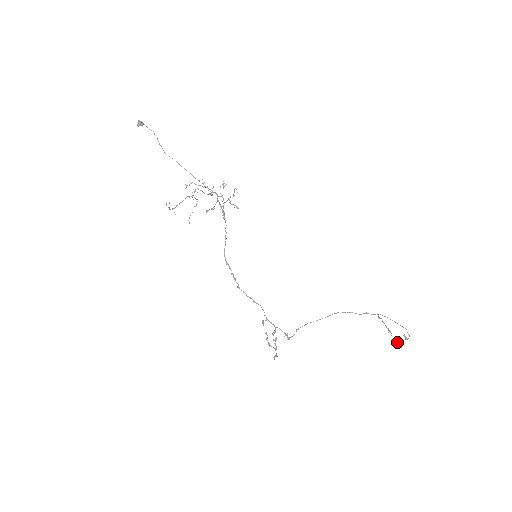
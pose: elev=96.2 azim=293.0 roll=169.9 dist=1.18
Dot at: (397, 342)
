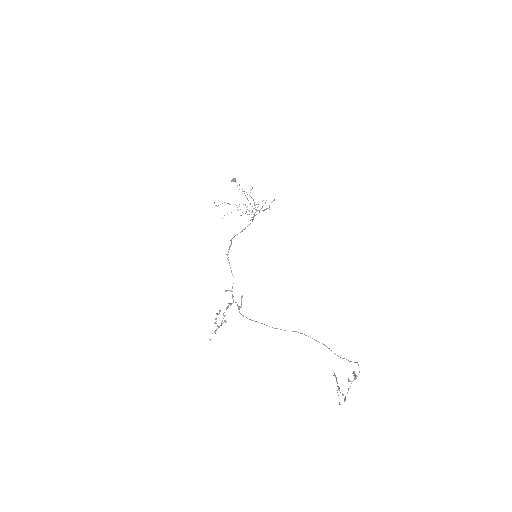
Dot at: (342, 395)
